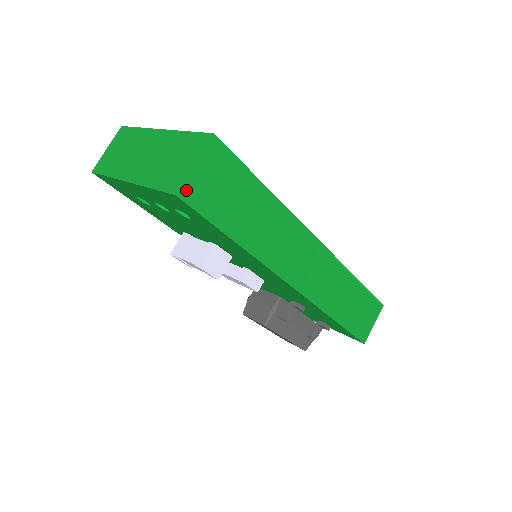
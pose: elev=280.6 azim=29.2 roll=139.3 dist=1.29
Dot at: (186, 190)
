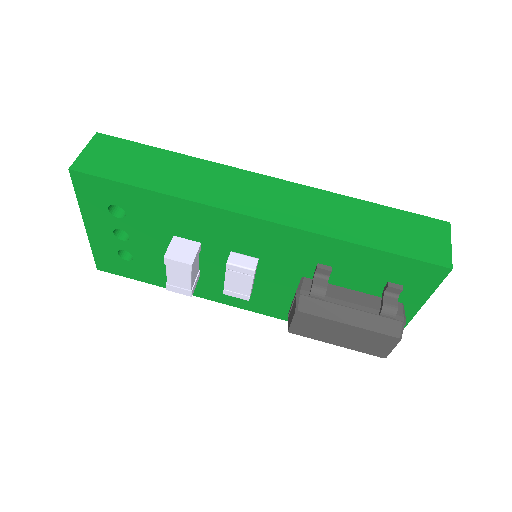
Dot at: (79, 165)
